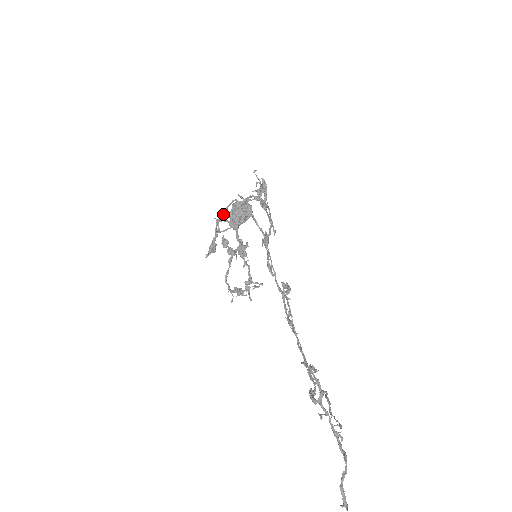
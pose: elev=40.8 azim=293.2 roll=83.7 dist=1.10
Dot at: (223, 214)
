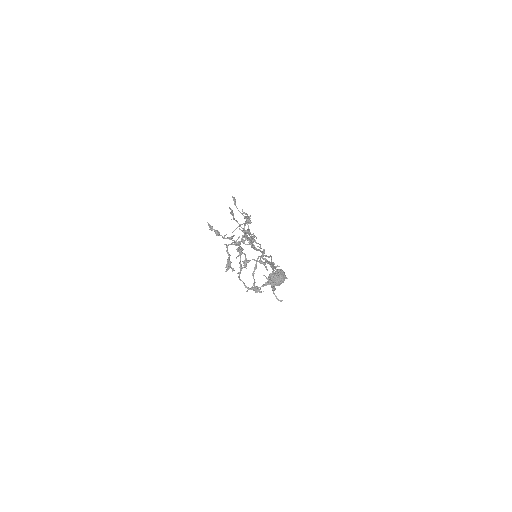
Dot at: (254, 270)
